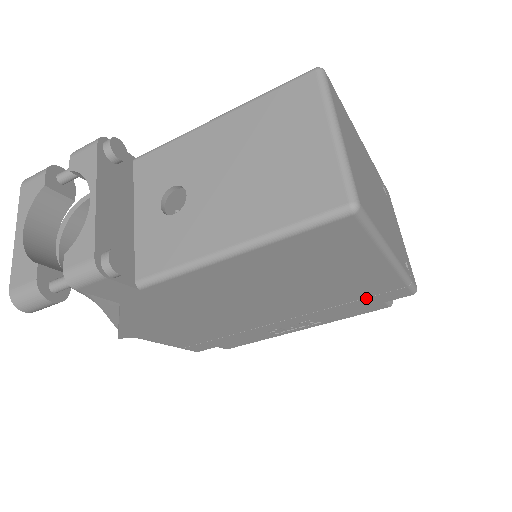
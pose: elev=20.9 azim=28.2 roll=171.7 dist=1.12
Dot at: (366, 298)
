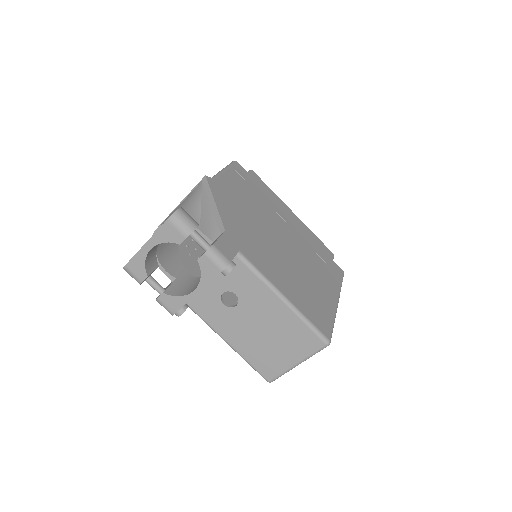
Dot at: occluded
